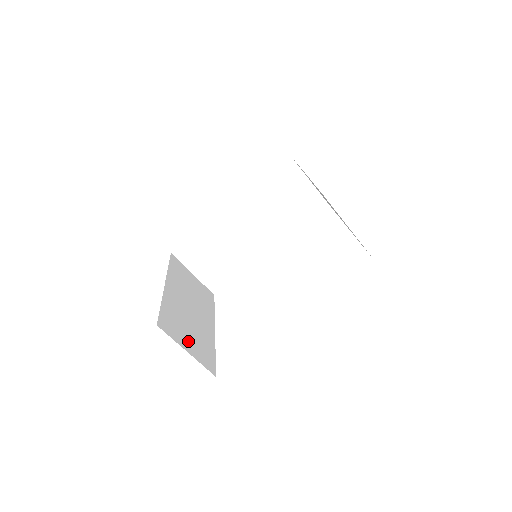
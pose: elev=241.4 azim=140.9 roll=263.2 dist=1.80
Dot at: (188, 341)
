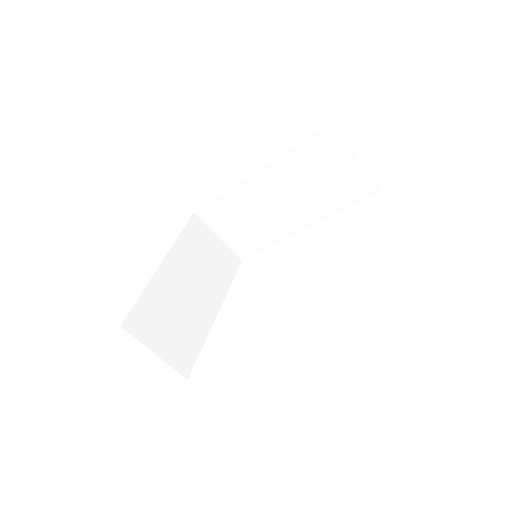
Dot at: (163, 338)
